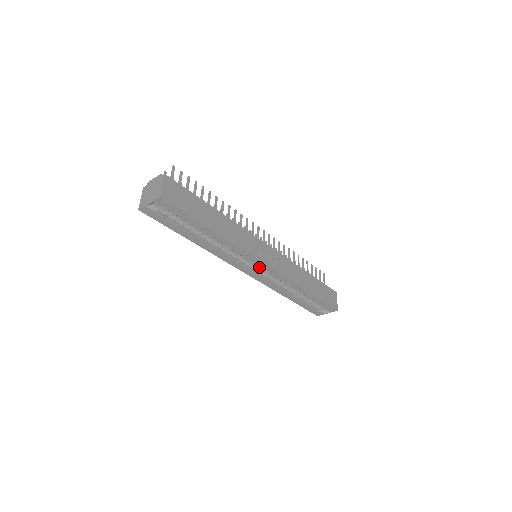
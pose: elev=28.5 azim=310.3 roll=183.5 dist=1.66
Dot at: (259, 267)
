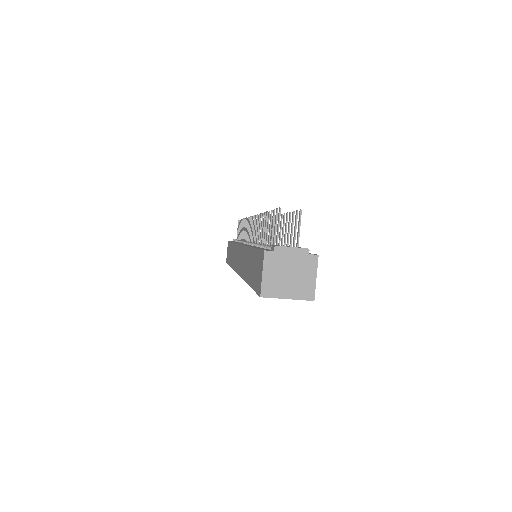
Dot at: occluded
